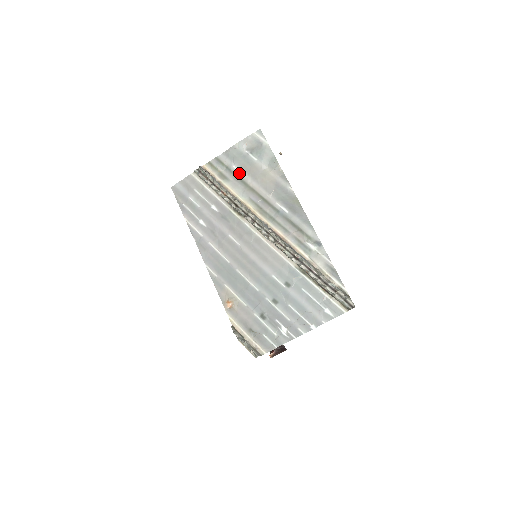
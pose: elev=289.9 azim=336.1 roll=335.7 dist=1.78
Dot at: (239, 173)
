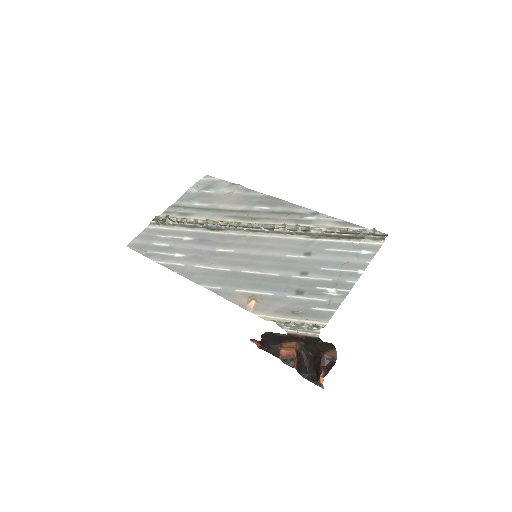
Dot at: (202, 206)
